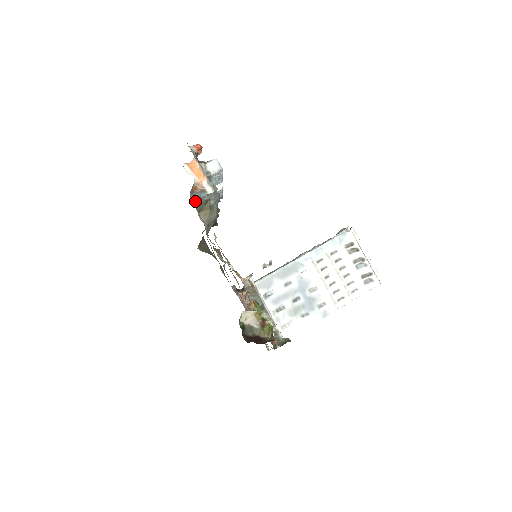
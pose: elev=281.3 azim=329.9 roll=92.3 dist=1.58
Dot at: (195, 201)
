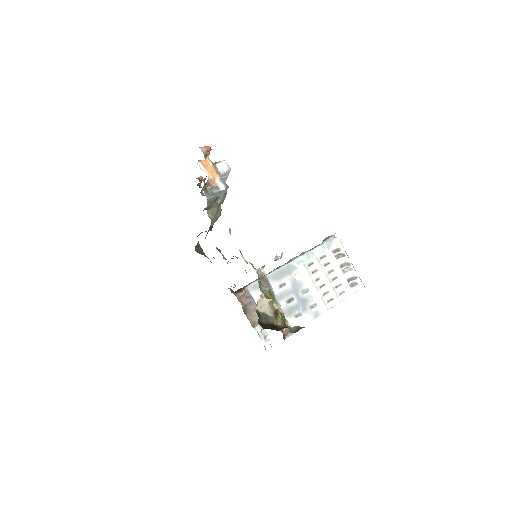
Dot at: (208, 197)
